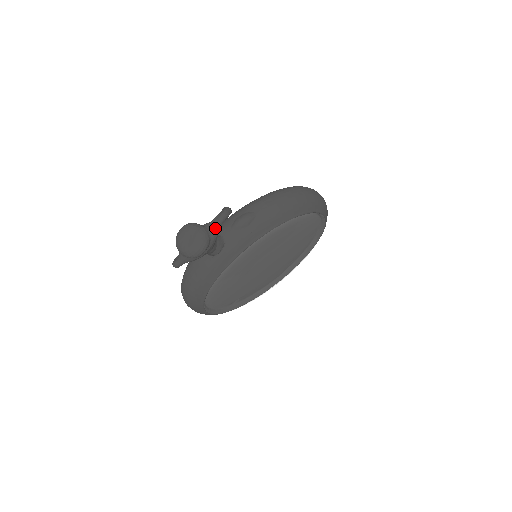
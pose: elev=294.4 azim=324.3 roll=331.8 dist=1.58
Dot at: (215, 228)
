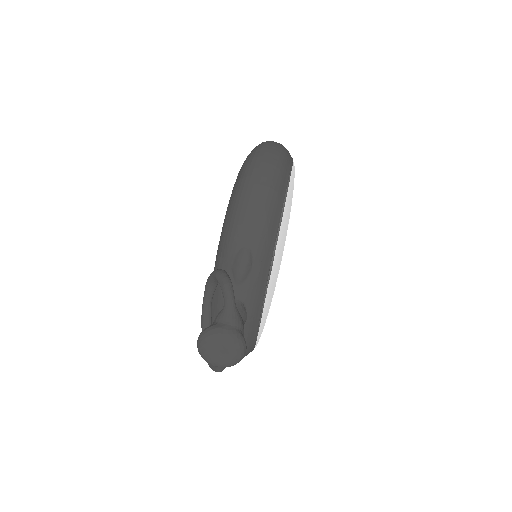
Dot at: (234, 315)
